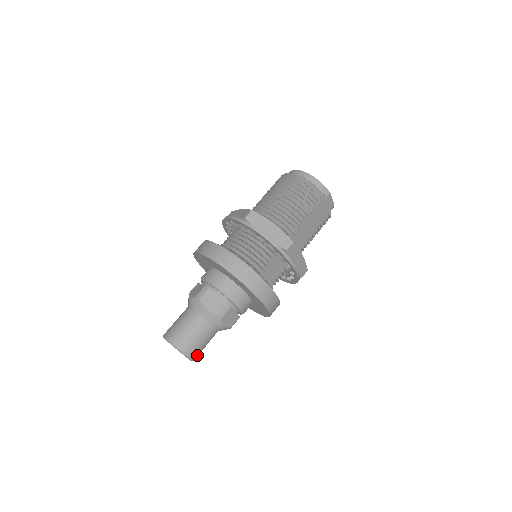
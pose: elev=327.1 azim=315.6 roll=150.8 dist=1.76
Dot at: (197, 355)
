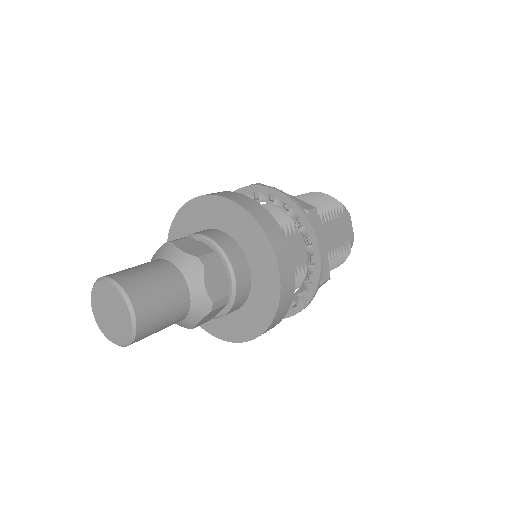
Dot at: (146, 321)
